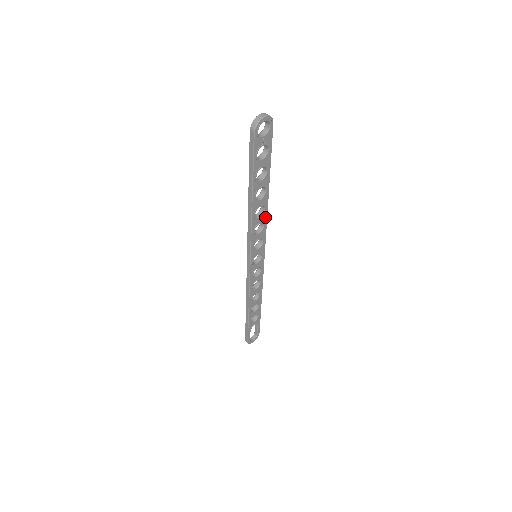
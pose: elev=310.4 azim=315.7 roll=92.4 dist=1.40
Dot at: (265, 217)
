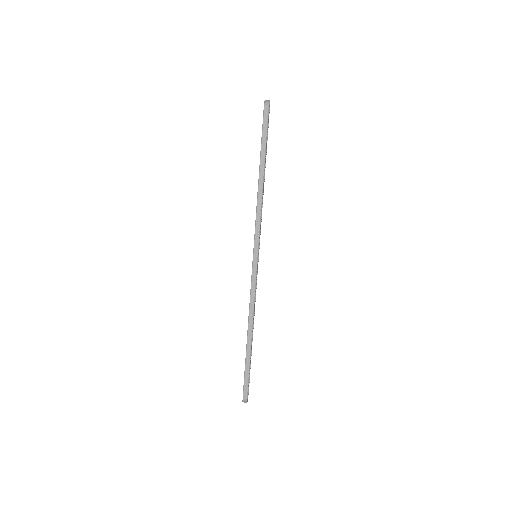
Dot at: occluded
